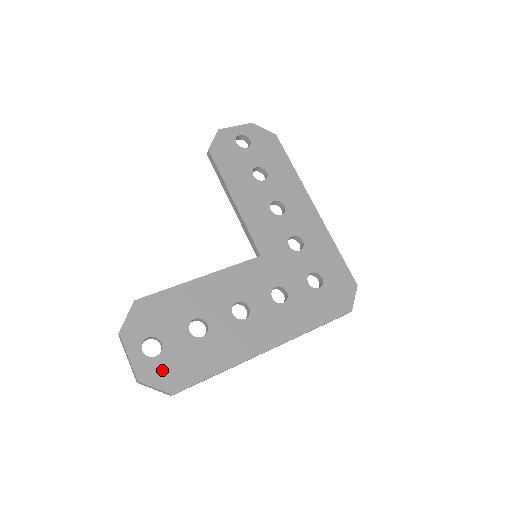
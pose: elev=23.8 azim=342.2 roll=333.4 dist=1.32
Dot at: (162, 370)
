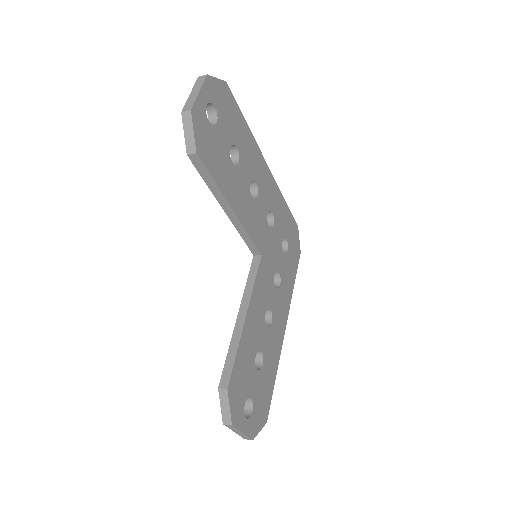
Dot at: (258, 415)
